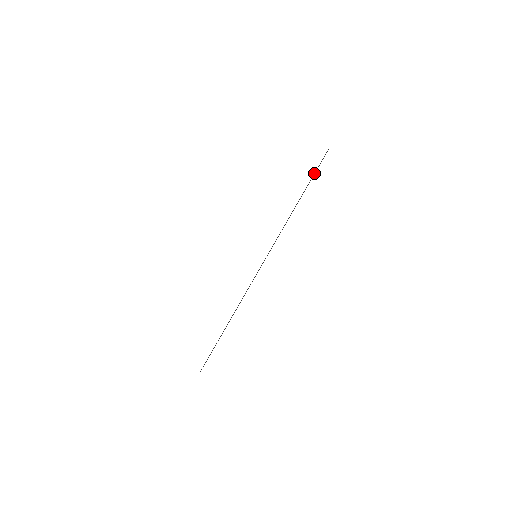
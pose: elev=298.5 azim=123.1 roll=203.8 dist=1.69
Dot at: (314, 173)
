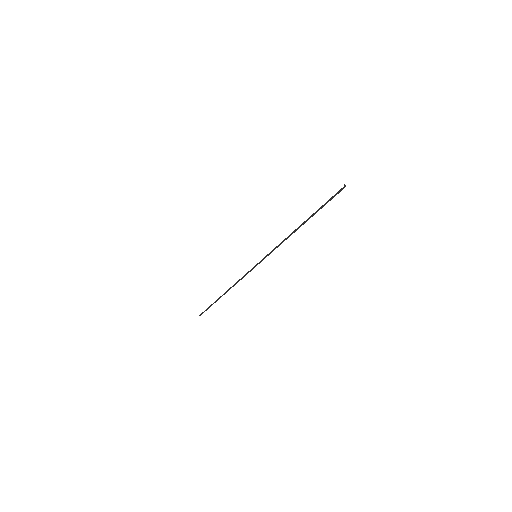
Dot at: (322, 206)
